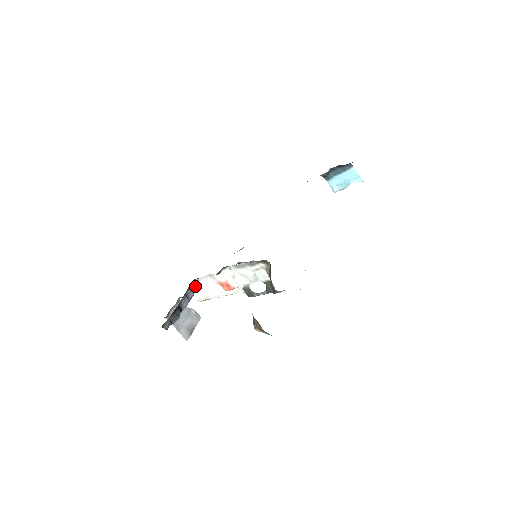
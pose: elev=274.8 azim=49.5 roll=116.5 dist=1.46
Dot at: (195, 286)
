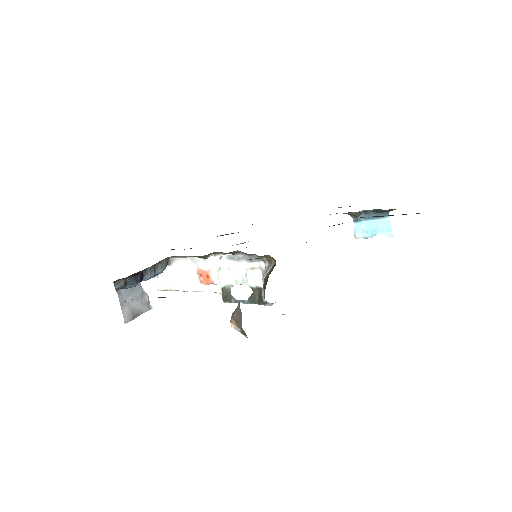
Dot at: (166, 267)
